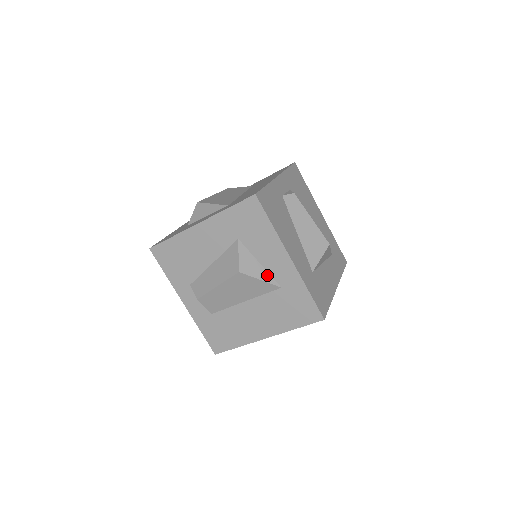
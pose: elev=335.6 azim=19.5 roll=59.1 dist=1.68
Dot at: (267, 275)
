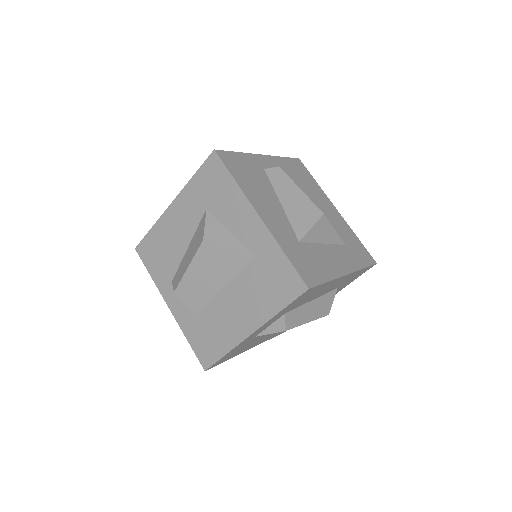
Dot at: (238, 244)
